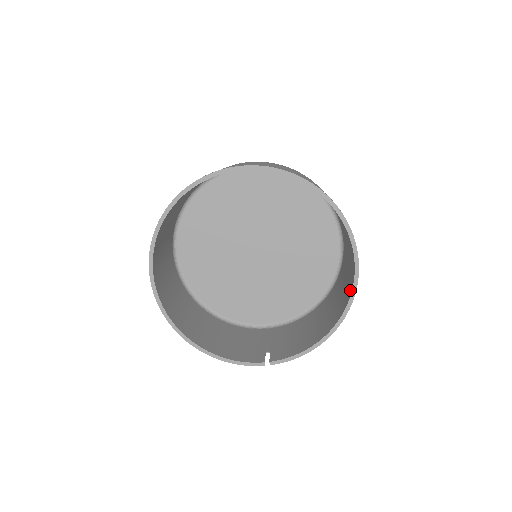
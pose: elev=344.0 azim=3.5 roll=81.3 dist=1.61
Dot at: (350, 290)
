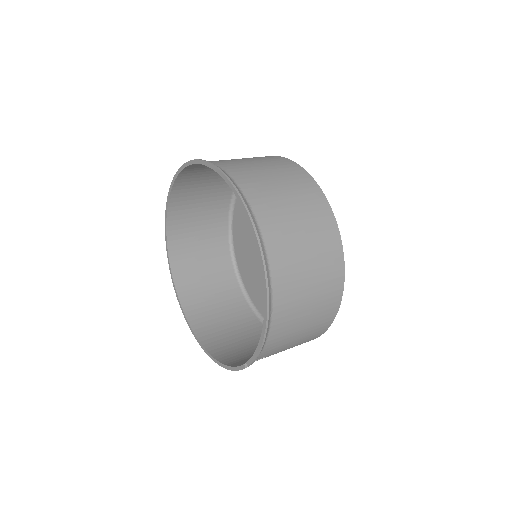
Dot at: (265, 252)
